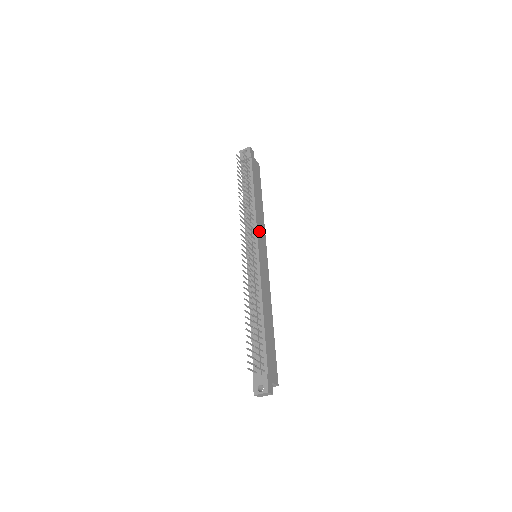
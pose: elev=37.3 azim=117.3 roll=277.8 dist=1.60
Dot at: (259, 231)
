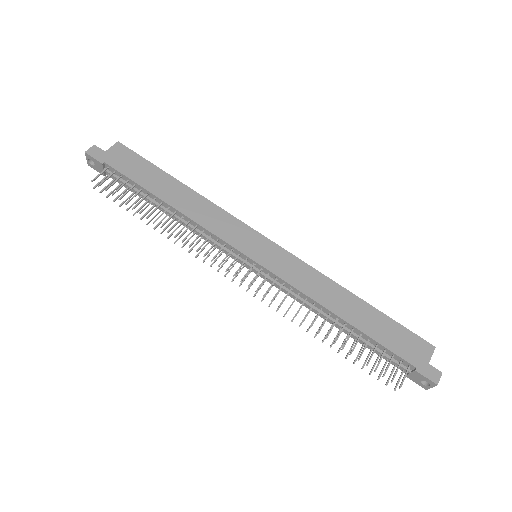
Dot at: (223, 232)
